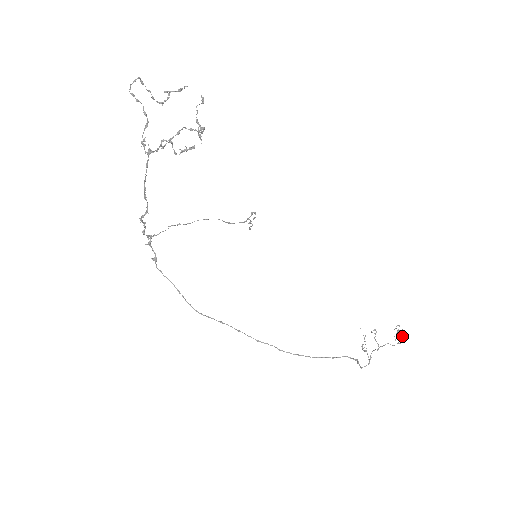
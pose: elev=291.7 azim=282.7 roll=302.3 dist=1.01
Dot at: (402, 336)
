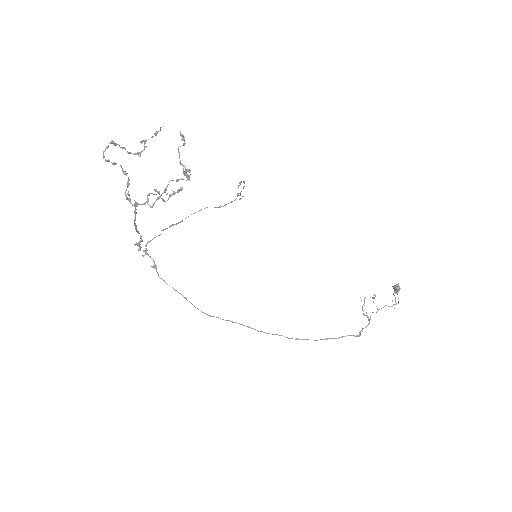
Dot at: (398, 291)
